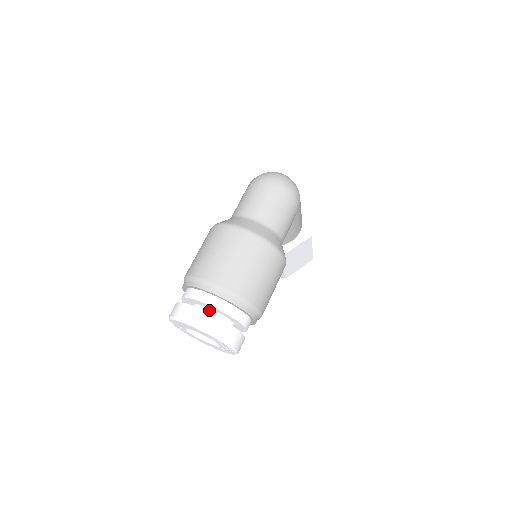
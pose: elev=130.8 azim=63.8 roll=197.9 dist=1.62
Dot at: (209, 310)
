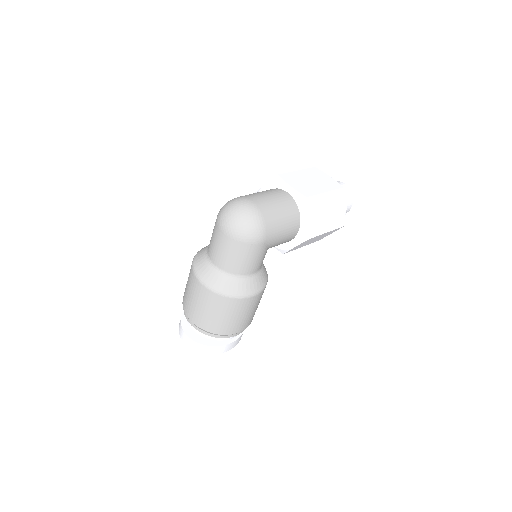
Dot at: occluded
